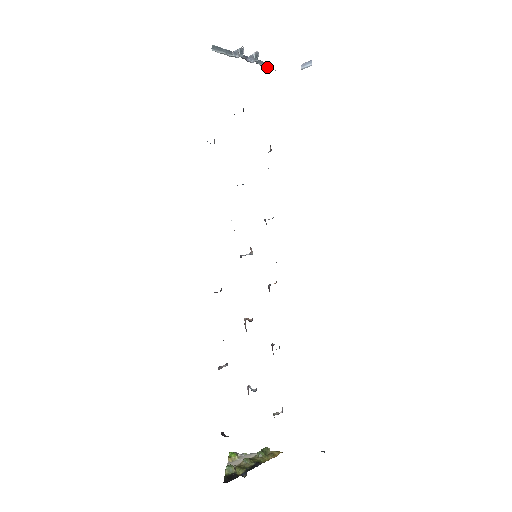
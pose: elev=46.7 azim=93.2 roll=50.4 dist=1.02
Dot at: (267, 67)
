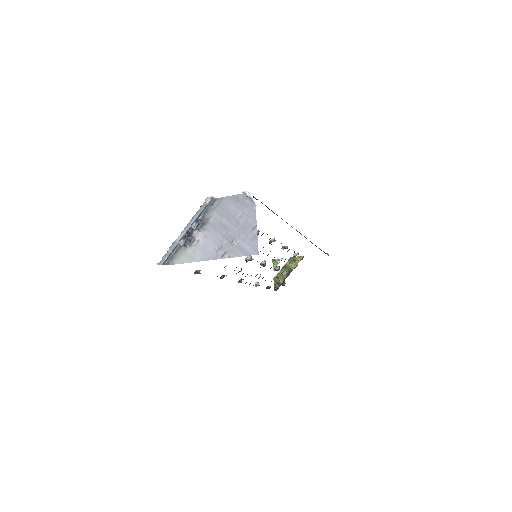
Dot at: (208, 205)
